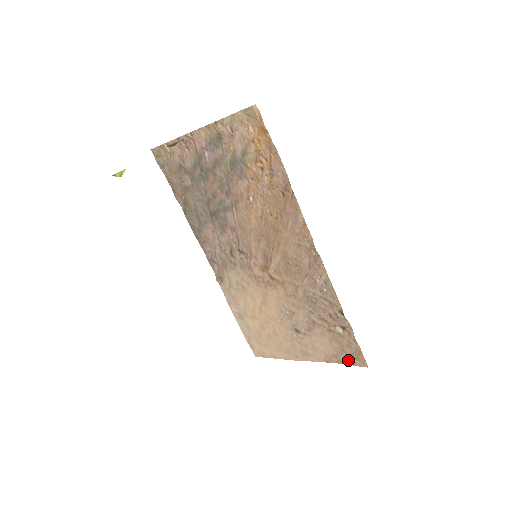
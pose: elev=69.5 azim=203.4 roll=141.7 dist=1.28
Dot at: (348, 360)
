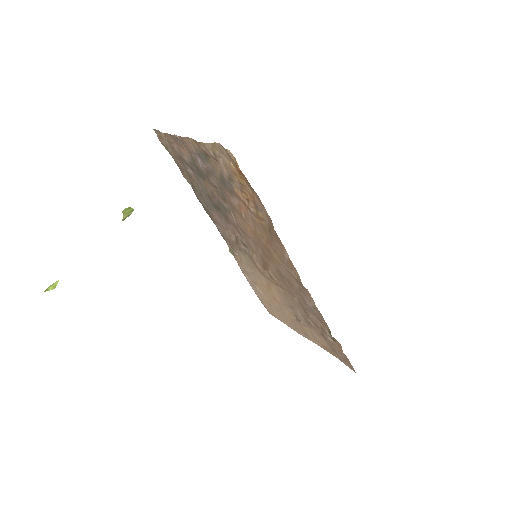
Dot at: (340, 359)
